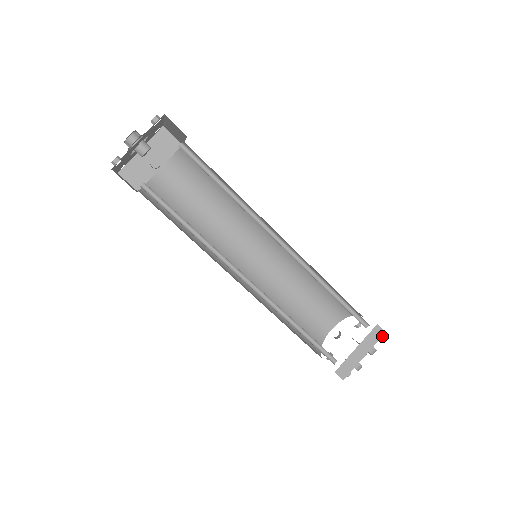
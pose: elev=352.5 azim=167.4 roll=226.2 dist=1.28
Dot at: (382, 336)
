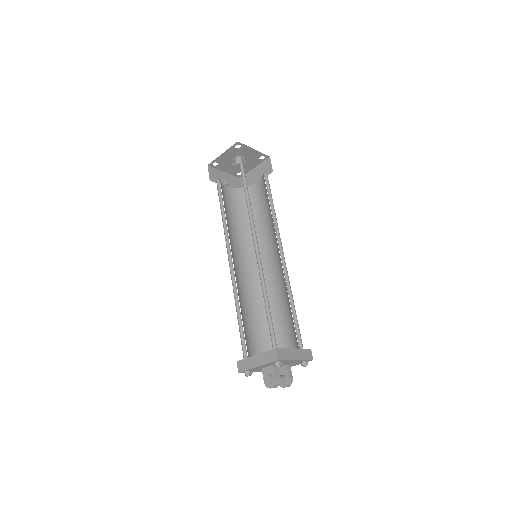
Dot at: (307, 364)
